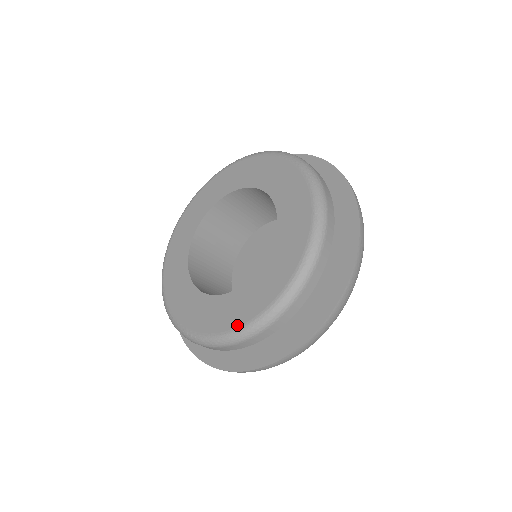
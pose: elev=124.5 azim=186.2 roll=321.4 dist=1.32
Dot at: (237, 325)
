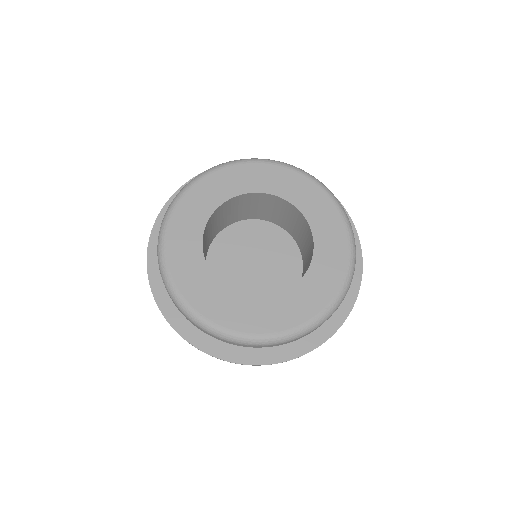
Dot at: (335, 292)
